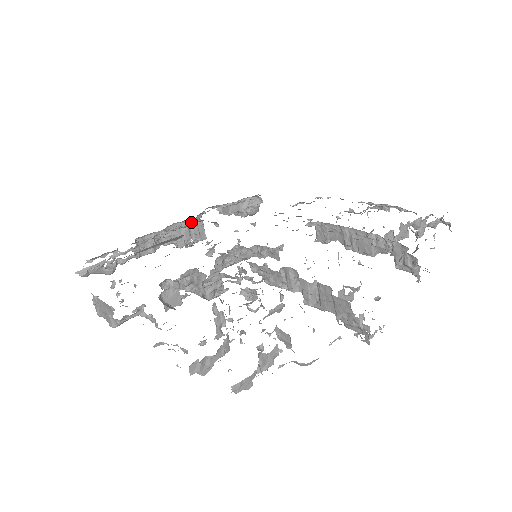
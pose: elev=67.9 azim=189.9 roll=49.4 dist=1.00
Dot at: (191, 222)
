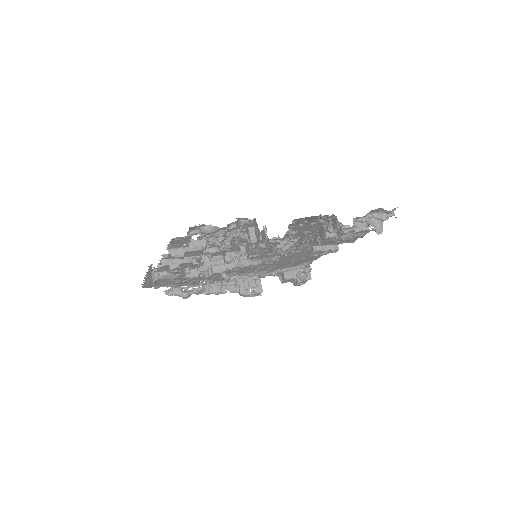
Dot at: (249, 276)
